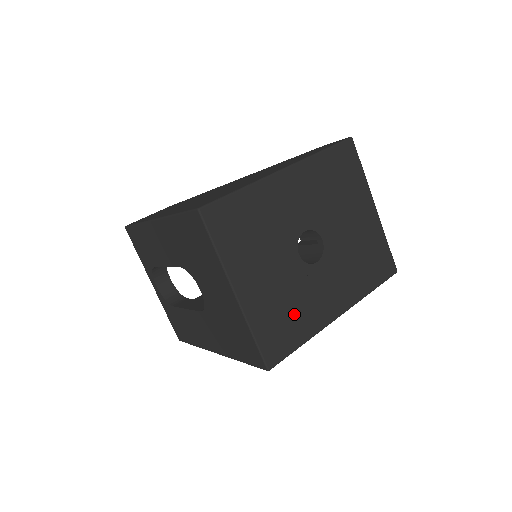
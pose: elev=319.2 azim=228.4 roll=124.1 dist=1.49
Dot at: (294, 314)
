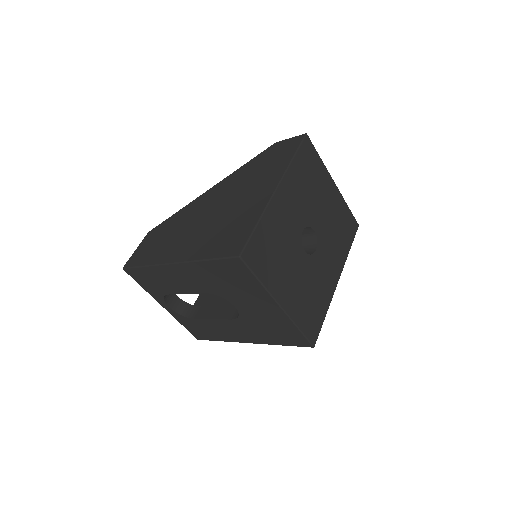
Dot at: (315, 297)
